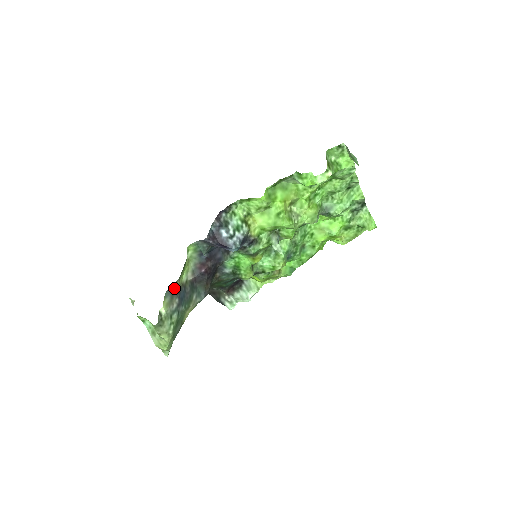
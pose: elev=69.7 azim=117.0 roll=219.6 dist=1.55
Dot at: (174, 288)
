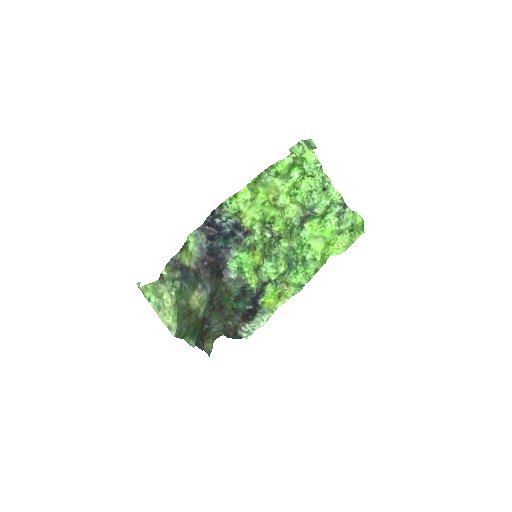
Dot at: (176, 262)
